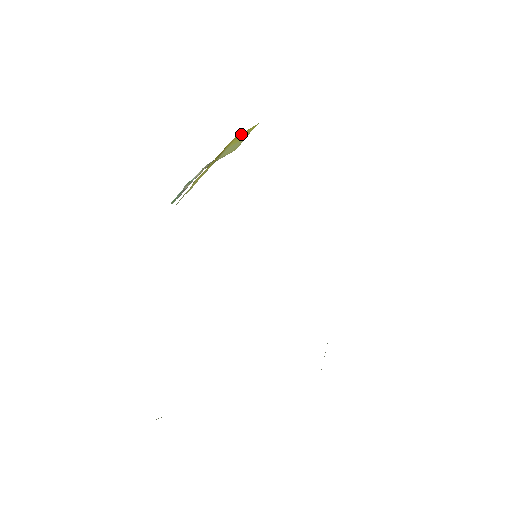
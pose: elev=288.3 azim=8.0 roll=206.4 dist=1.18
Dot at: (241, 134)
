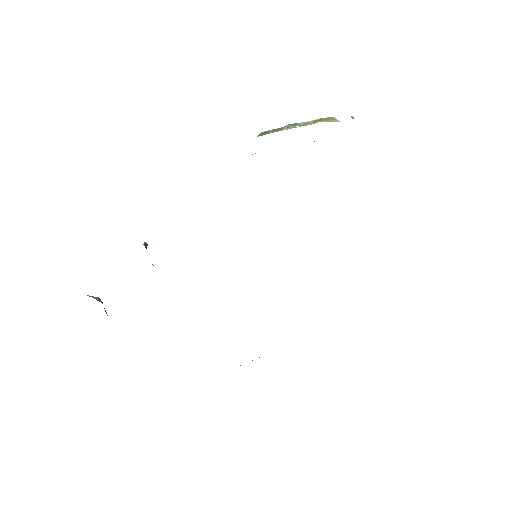
Dot at: occluded
